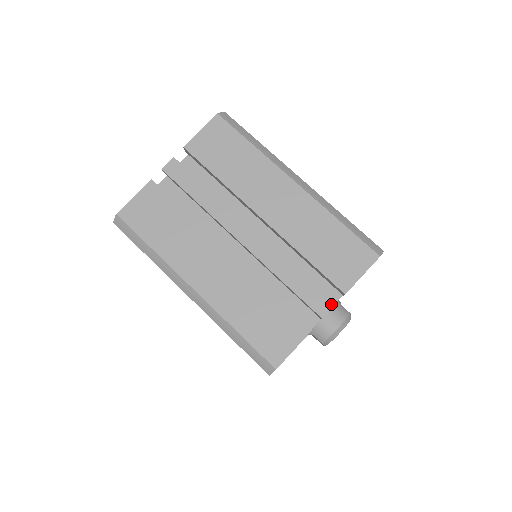
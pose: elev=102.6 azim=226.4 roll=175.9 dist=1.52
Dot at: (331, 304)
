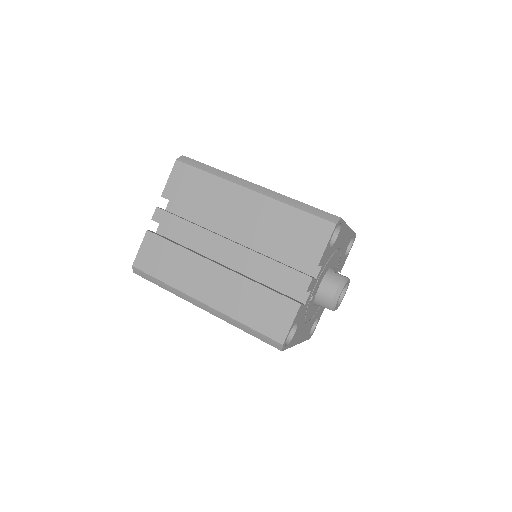
Dot at: (309, 278)
